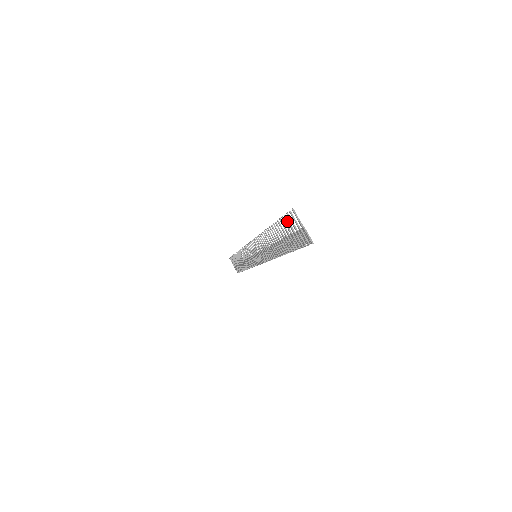
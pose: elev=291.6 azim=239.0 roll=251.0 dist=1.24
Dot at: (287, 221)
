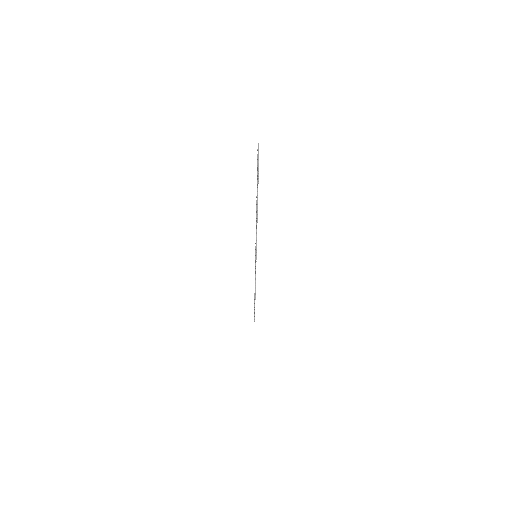
Dot at: (257, 162)
